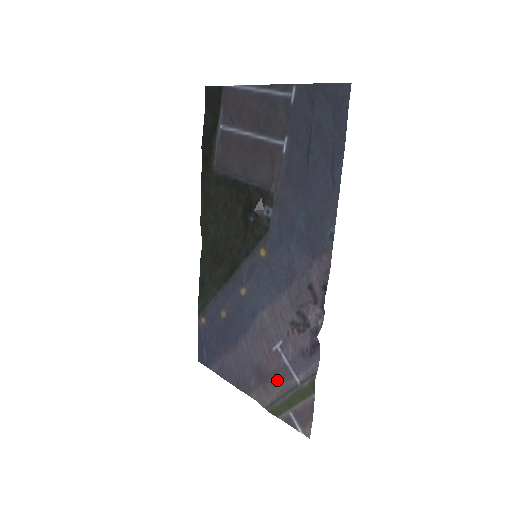
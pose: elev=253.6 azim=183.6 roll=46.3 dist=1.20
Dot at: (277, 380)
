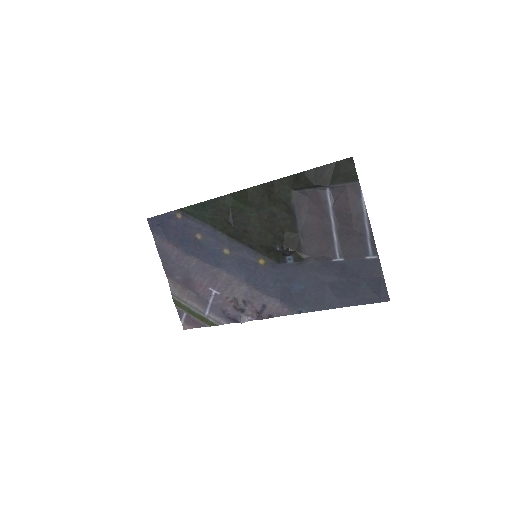
Dot at: (195, 297)
